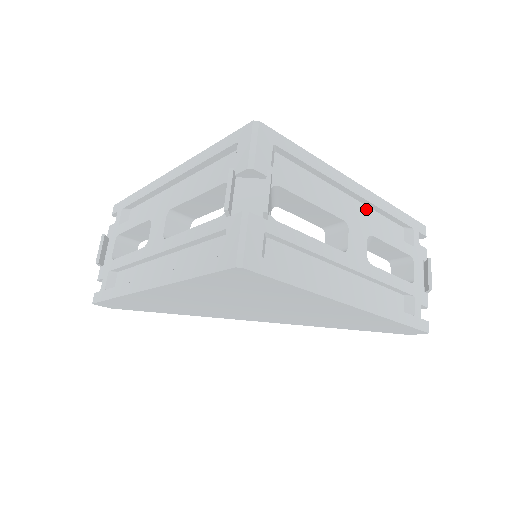
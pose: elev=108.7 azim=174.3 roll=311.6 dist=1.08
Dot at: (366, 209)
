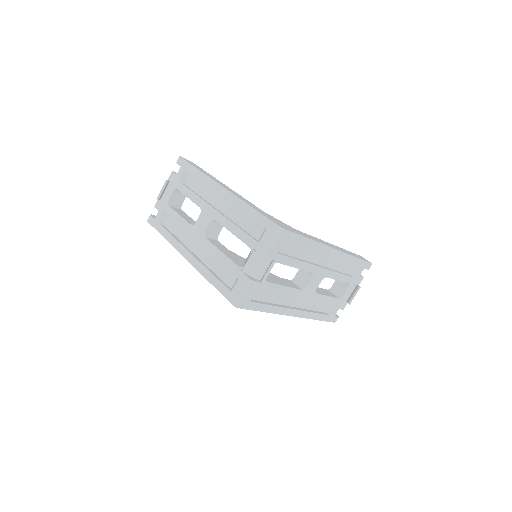
Dot at: (333, 258)
